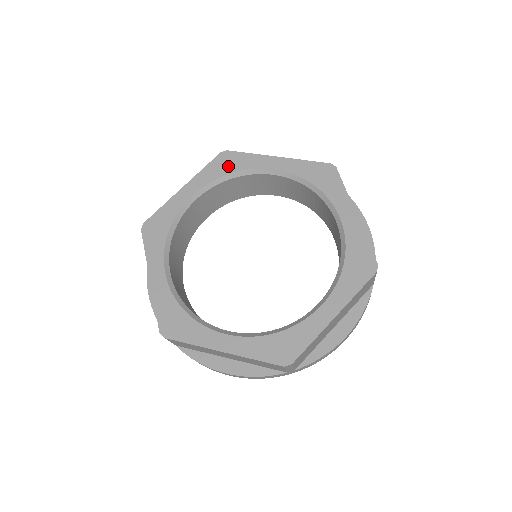
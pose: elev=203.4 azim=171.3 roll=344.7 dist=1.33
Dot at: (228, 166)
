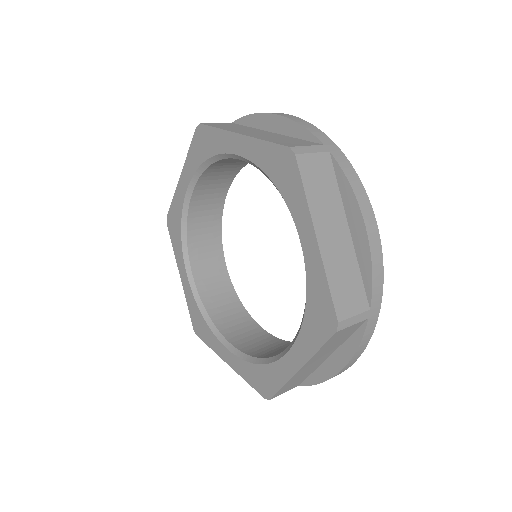
Dot at: (279, 174)
